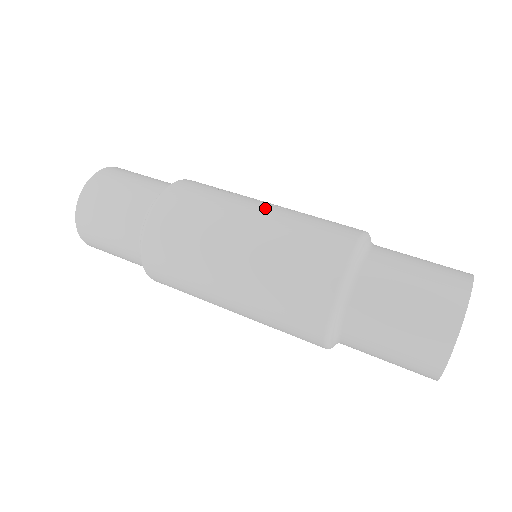
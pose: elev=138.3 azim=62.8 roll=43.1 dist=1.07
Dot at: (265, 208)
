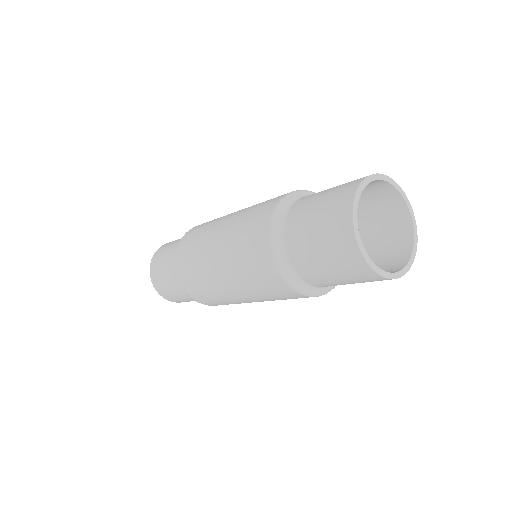
Dot at: occluded
